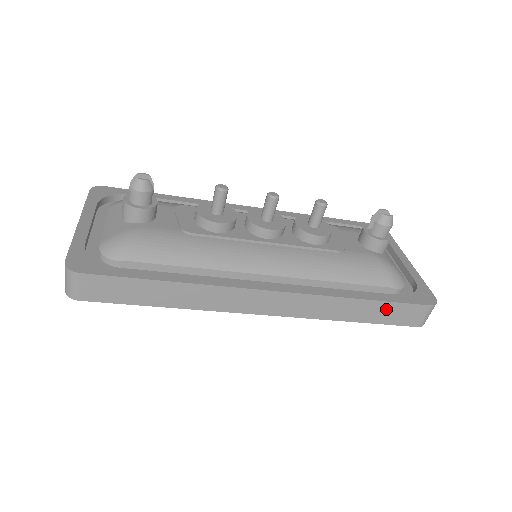
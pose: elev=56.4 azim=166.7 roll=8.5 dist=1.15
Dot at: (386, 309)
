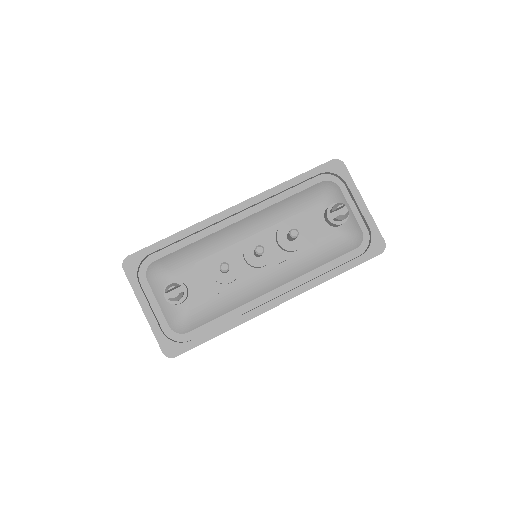
Dot at: occluded
